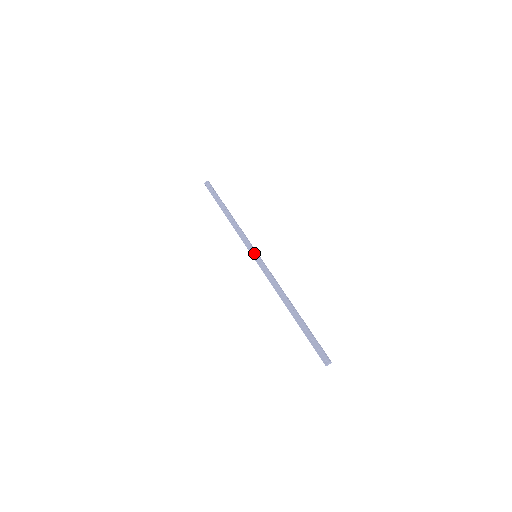
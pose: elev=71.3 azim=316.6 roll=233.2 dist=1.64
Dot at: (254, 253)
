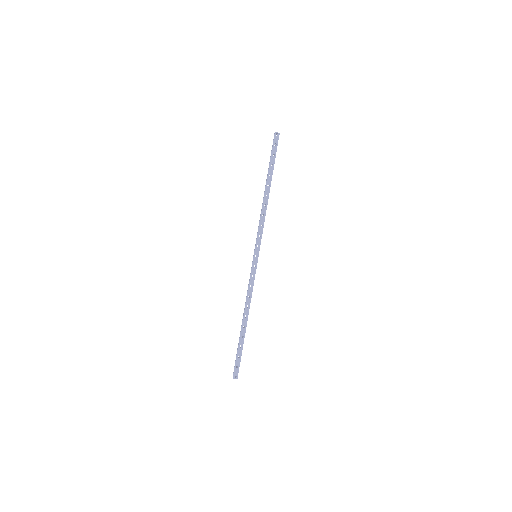
Dot at: (257, 254)
